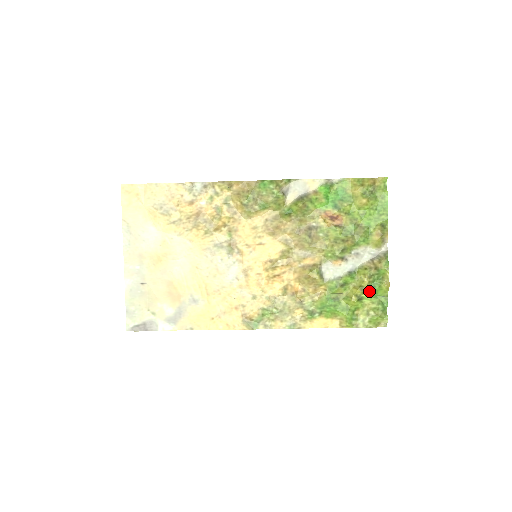
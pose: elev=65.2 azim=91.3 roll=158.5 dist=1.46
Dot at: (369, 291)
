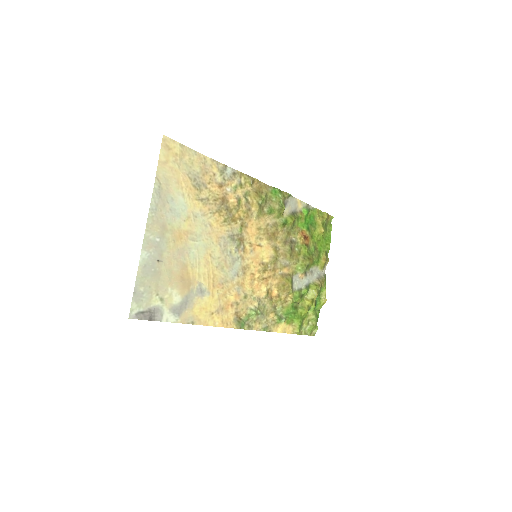
Dot at: (315, 304)
